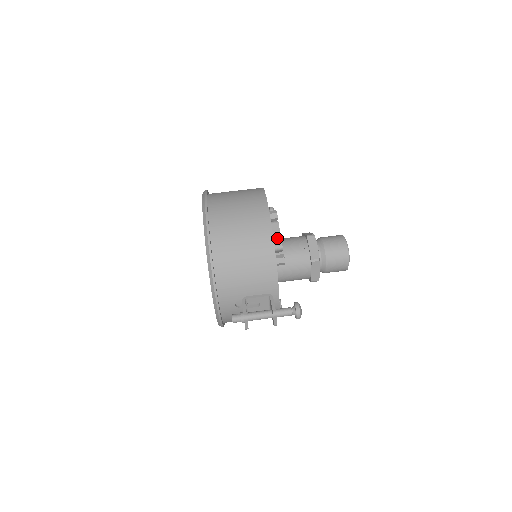
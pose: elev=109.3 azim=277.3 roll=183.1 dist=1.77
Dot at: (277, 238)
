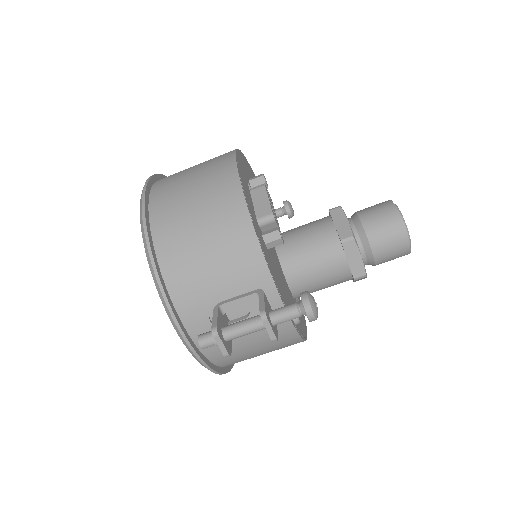
Dot at: (264, 206)
